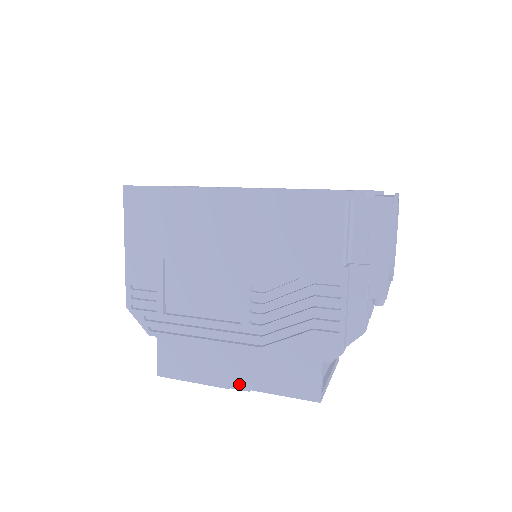
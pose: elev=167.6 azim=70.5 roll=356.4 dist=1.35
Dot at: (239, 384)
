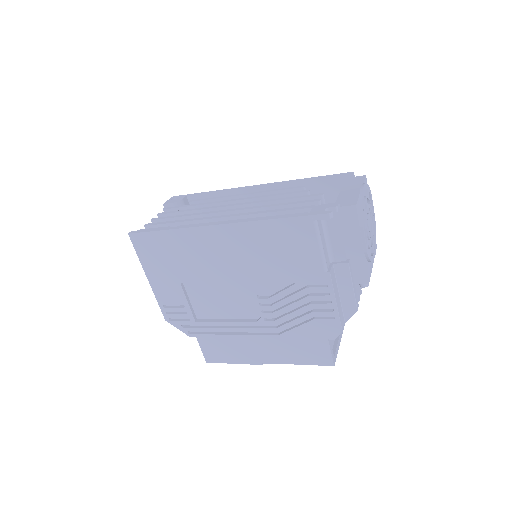
Dot at: (269, 361)
